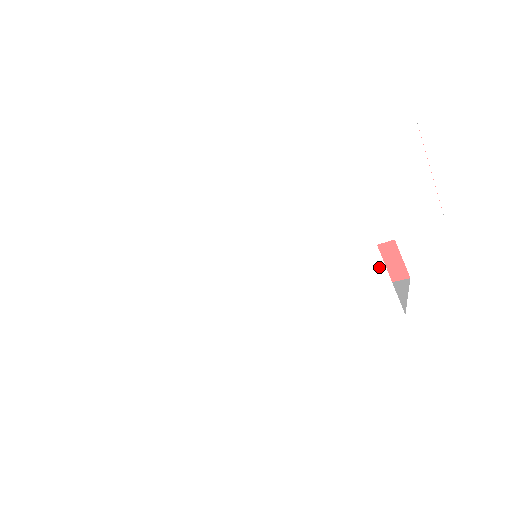
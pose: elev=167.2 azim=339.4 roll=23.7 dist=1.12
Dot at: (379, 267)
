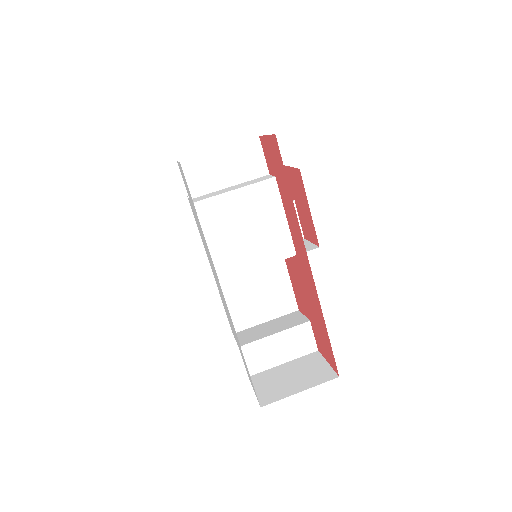
Dot at: occluded
